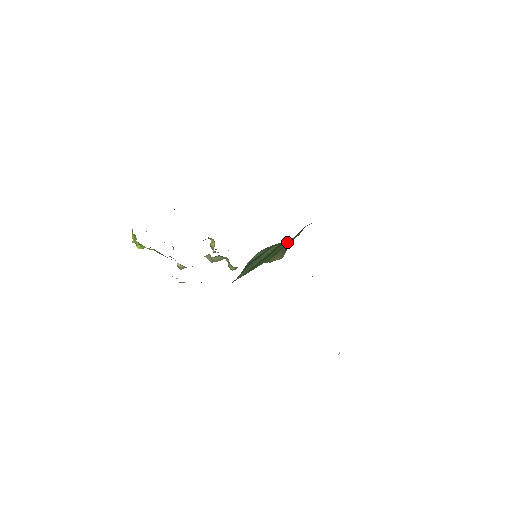
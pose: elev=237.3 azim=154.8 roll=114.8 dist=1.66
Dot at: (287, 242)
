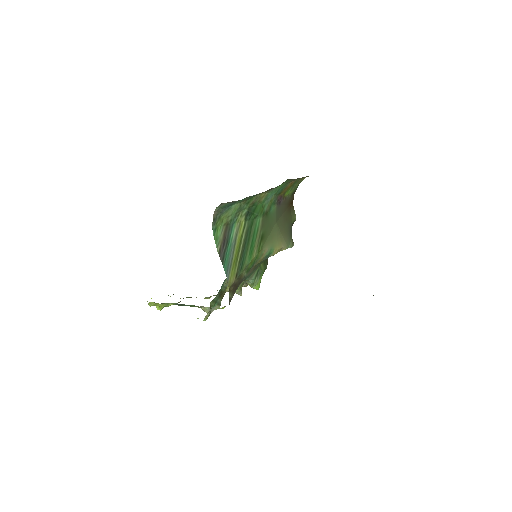
Dot at: (262, 219)
